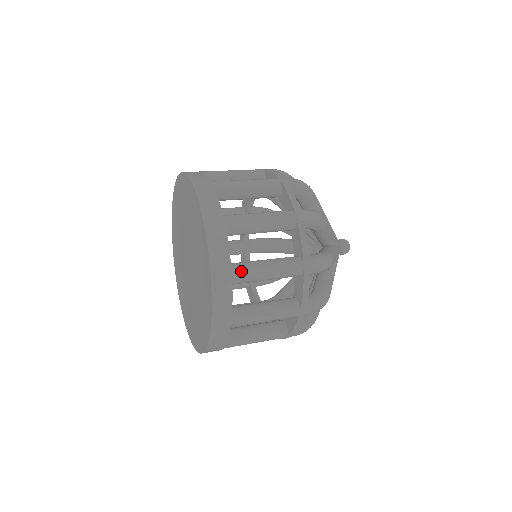
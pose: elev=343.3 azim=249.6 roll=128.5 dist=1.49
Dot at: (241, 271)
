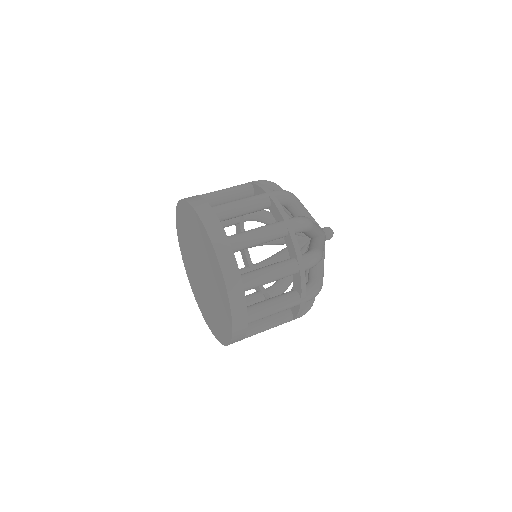
Dot at: (236, 237)
